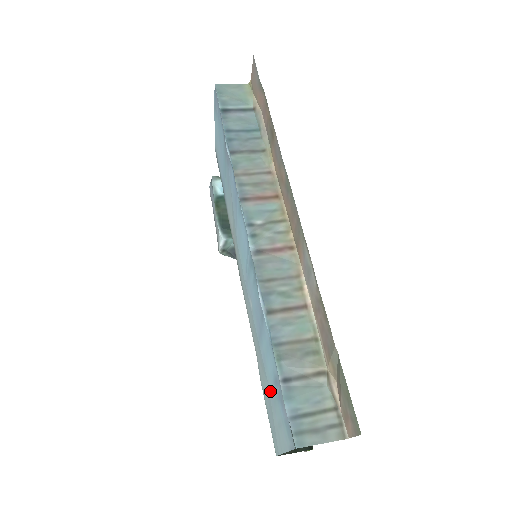
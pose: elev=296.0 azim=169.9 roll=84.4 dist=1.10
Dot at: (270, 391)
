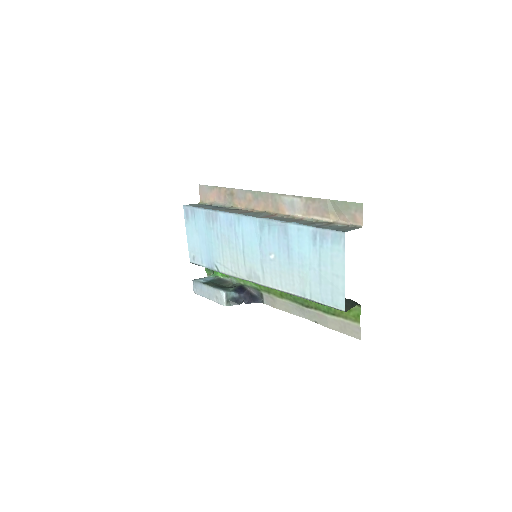
Dot at: (315, 264)
